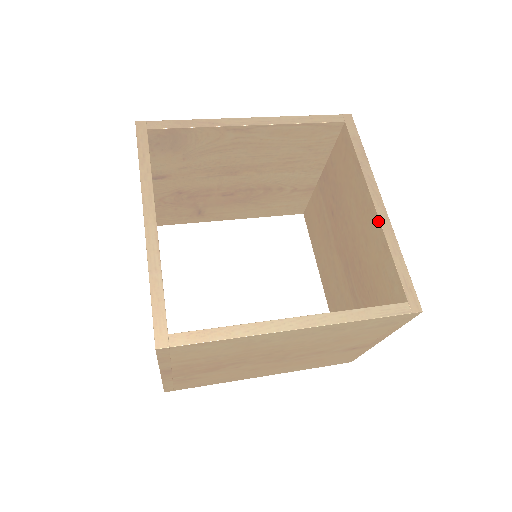
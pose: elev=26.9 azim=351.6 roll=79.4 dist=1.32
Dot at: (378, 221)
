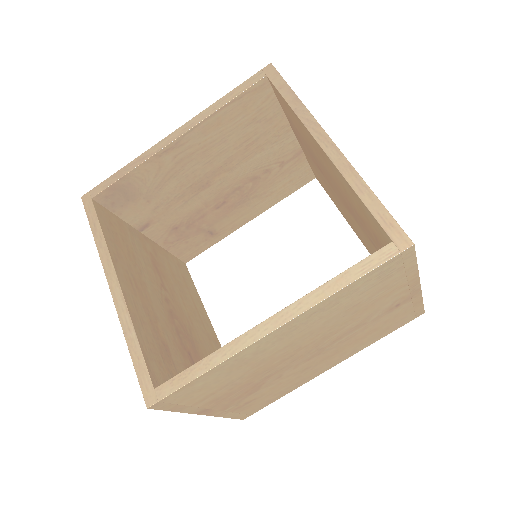
Dot at: (332, 164)
